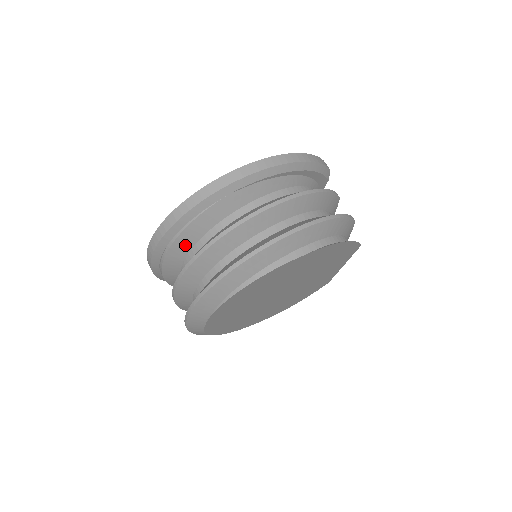
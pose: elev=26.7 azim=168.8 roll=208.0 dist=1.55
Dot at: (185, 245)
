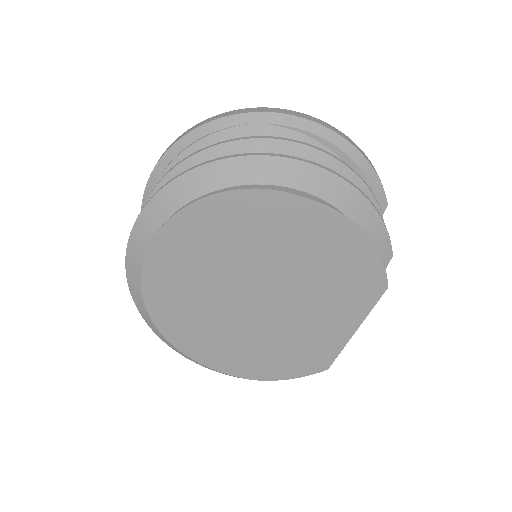
Dot at: occluded
